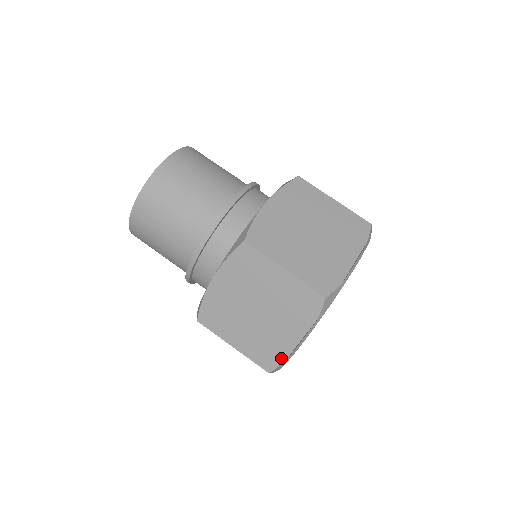
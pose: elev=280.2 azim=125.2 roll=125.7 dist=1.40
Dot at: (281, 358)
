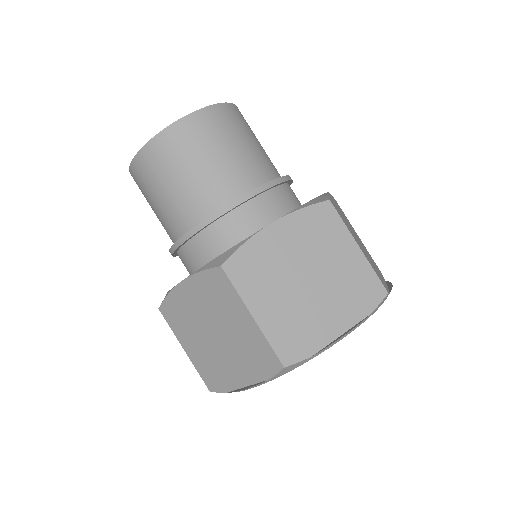
Dot at: (310, 350)
